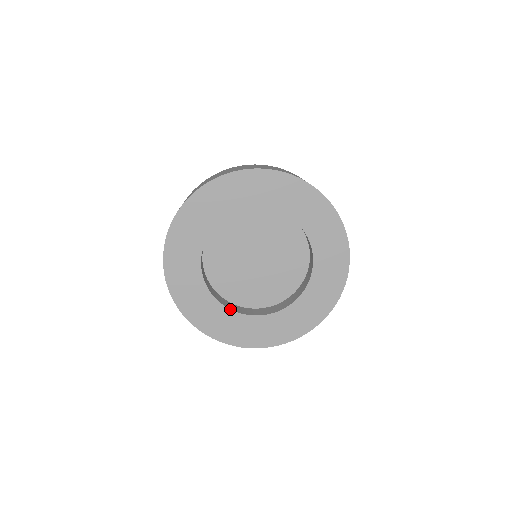
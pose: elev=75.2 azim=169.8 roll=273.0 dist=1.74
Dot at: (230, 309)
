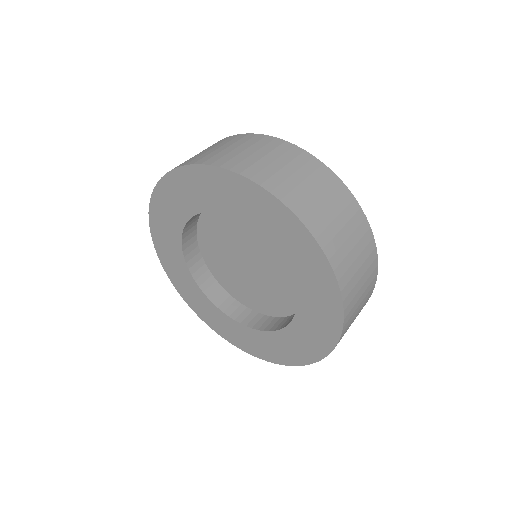
Dot at: (199, 286)
